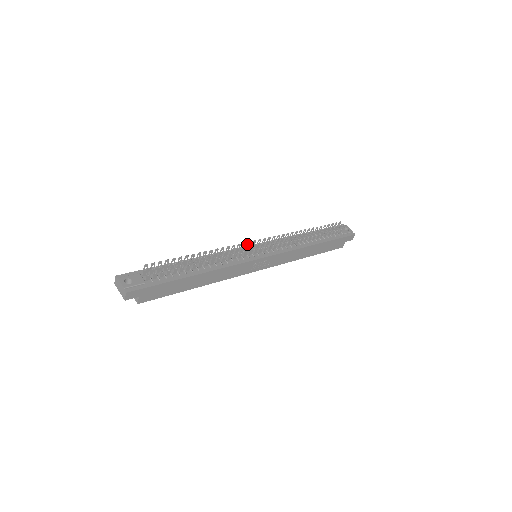
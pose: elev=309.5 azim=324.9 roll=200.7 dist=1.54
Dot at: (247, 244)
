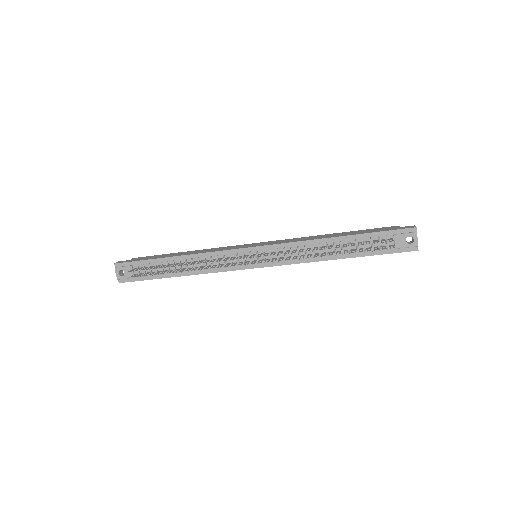
Dot at: (236, 258)
